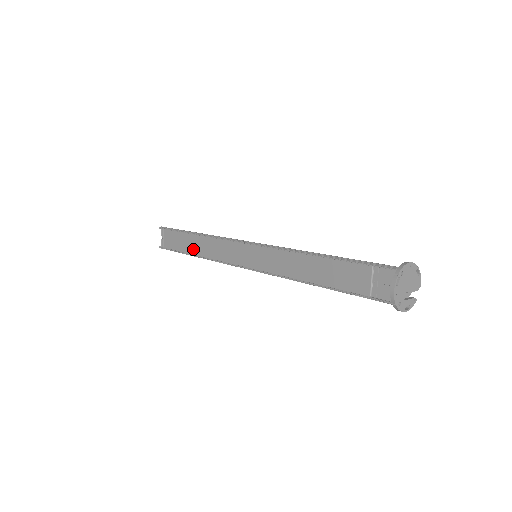
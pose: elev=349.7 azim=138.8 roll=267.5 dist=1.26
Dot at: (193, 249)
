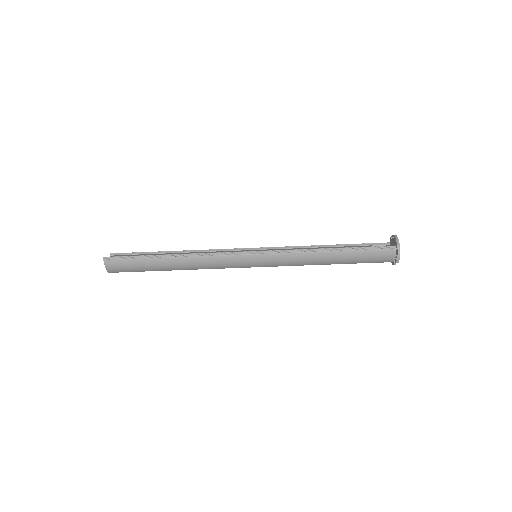
Dot at: occluded
